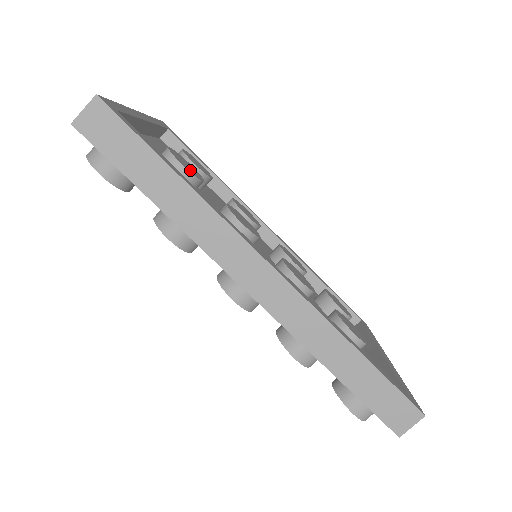
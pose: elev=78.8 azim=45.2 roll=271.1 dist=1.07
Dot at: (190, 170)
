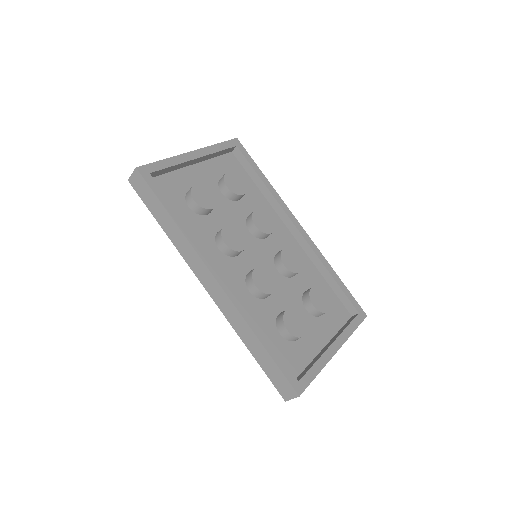
Dot at: (202, 202)
